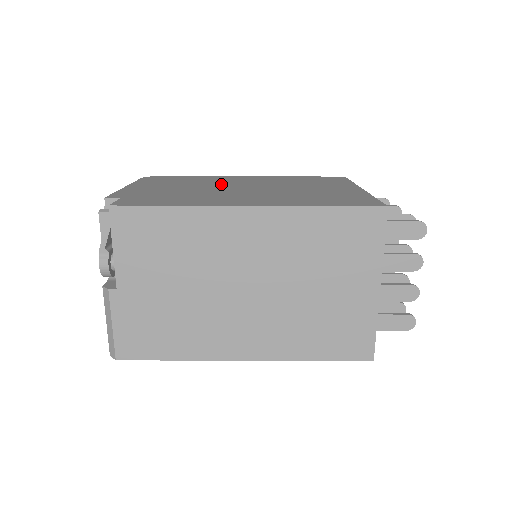
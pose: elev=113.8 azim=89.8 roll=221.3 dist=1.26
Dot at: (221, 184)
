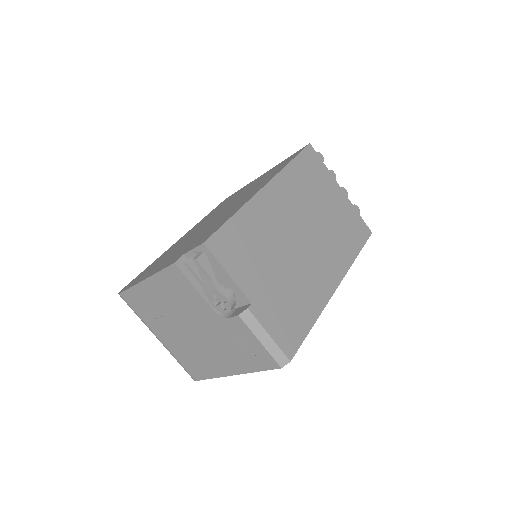
Dot at: (191, 235)
